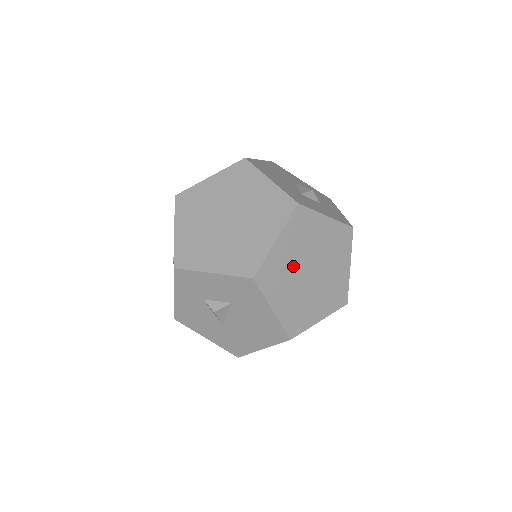
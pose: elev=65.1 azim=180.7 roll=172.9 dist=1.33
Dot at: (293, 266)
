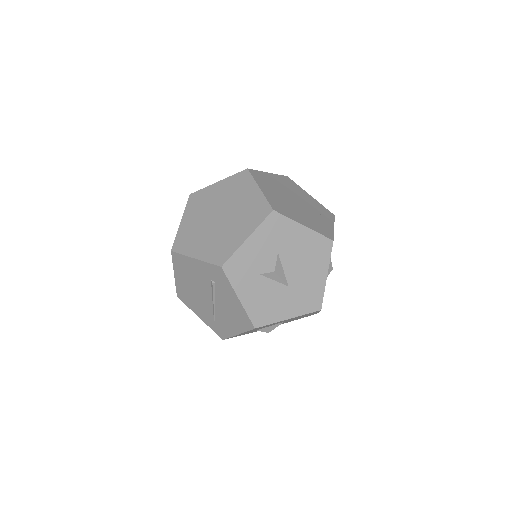
Dot at: (284, 200)
